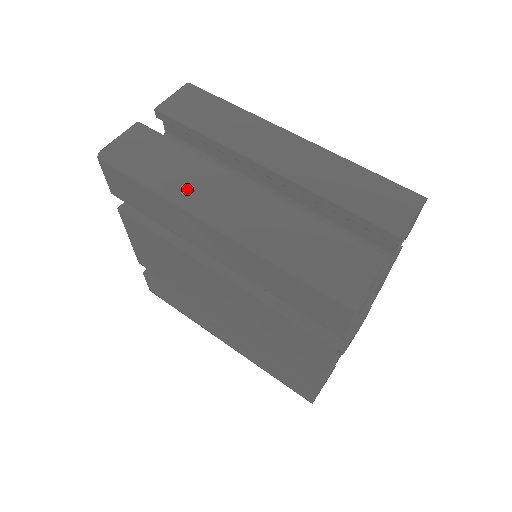
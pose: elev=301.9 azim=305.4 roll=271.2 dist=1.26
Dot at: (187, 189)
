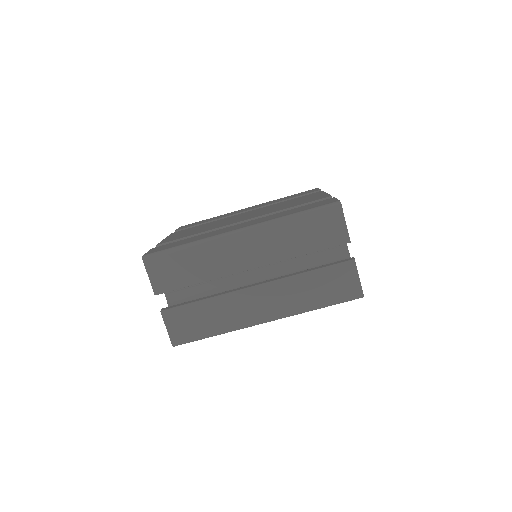
Dot at: (236, 320)
